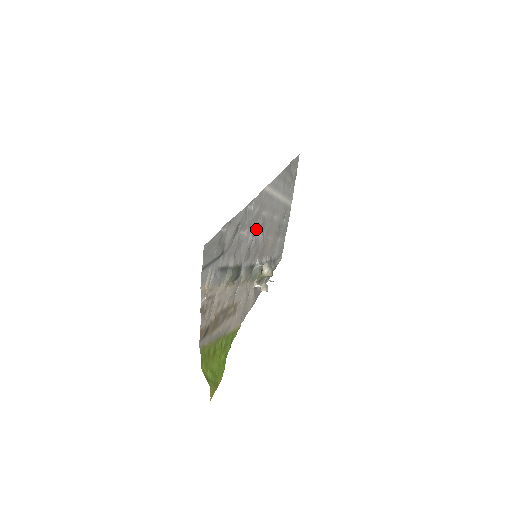
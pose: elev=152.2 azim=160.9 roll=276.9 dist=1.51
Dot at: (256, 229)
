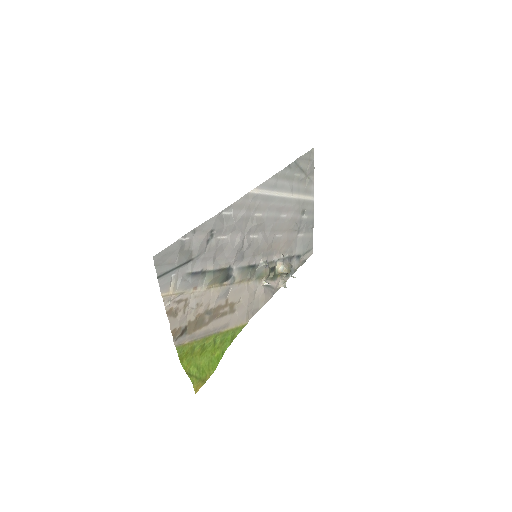
Dot at: (248, 231)
